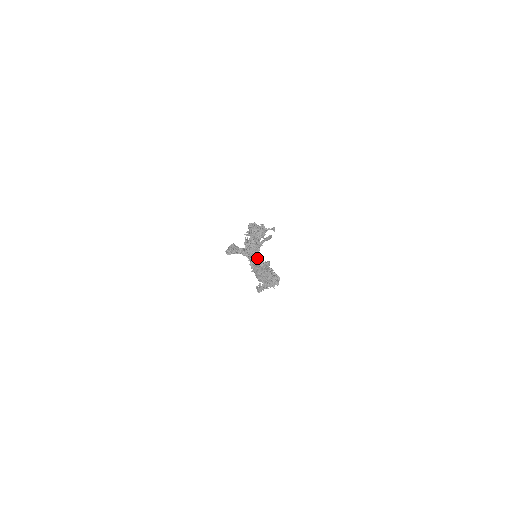
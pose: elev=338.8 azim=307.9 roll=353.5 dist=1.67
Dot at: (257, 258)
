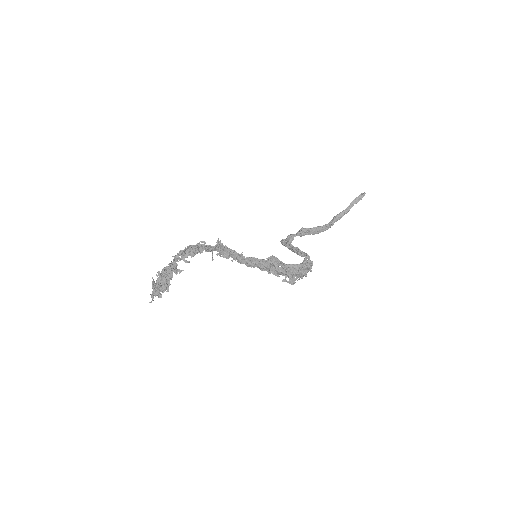
Dot at: (155, 291)
